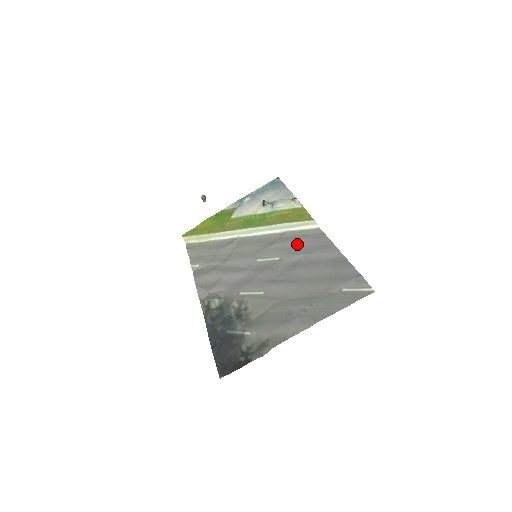
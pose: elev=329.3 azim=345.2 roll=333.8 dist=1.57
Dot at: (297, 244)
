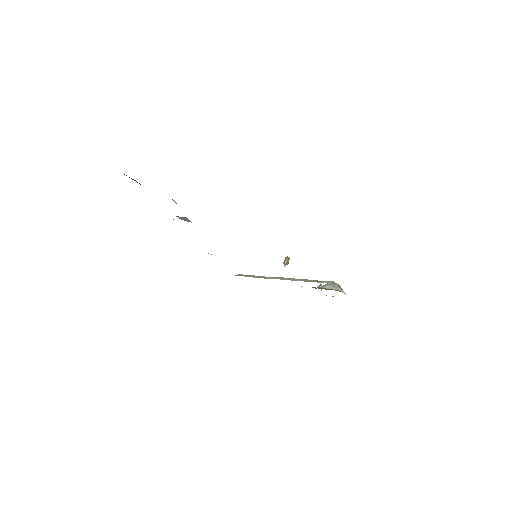
Dot at: occluded
